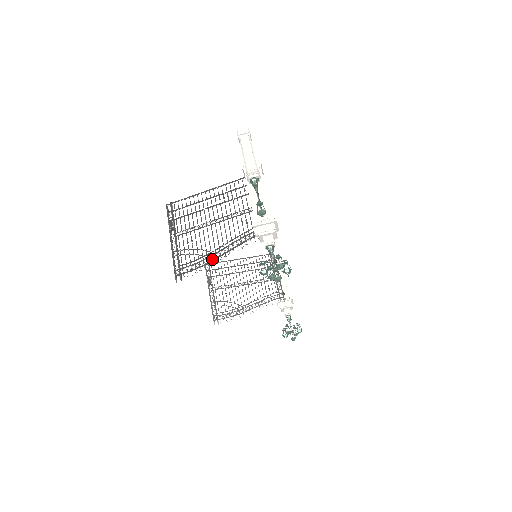
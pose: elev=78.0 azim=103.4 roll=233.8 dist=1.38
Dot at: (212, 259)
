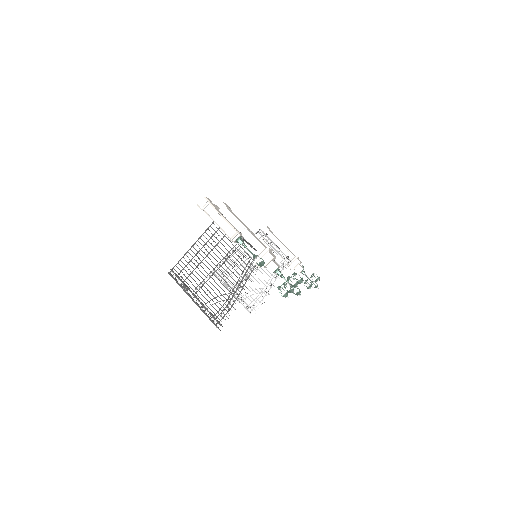
Dot at: (235, 298)
